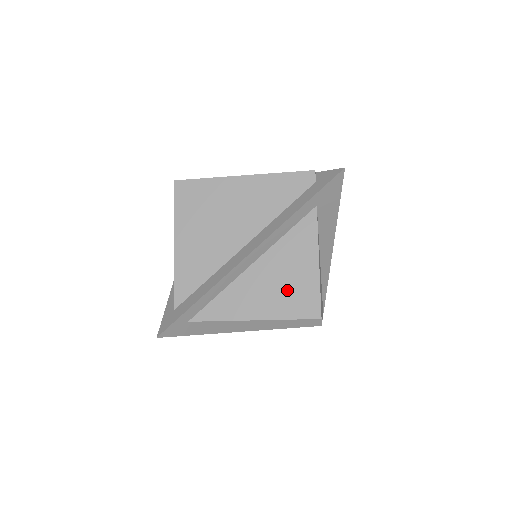
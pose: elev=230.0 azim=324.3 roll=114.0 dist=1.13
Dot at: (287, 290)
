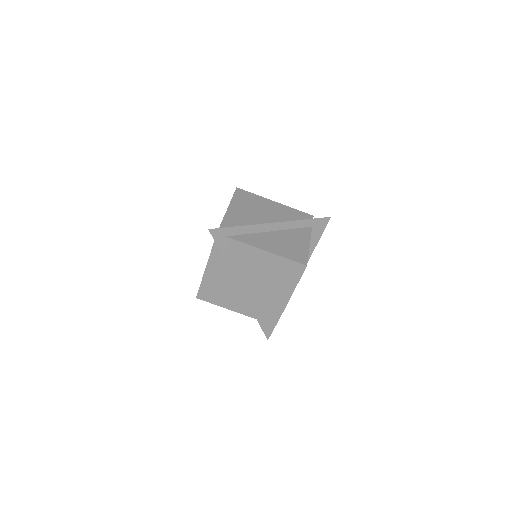
Dot at: (290, 248)
